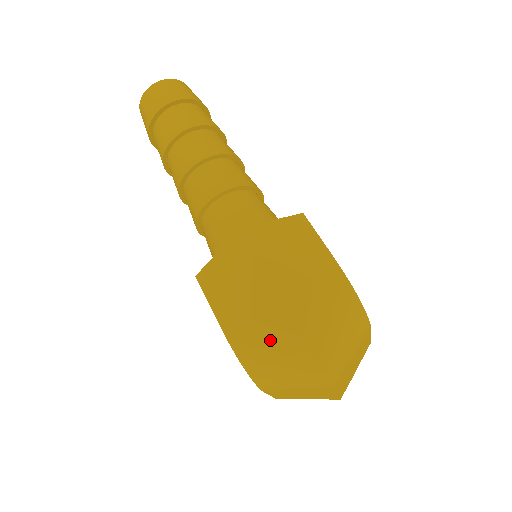
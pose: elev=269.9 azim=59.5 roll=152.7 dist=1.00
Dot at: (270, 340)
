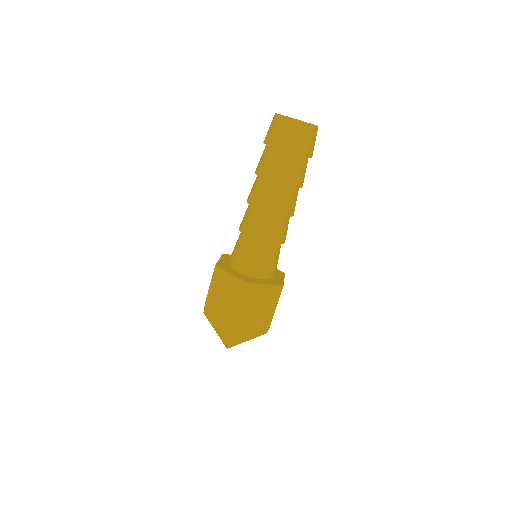
Dot at: (219, 325)
